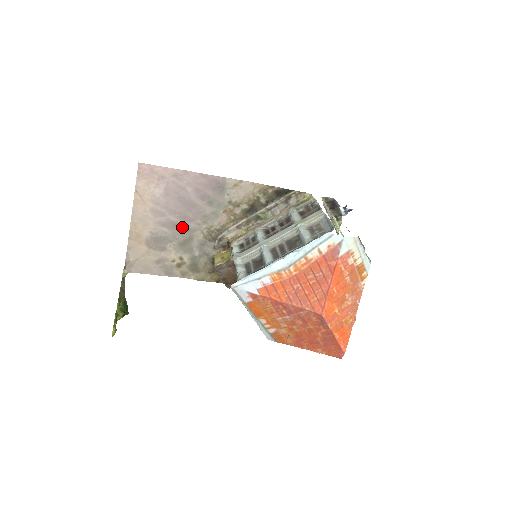
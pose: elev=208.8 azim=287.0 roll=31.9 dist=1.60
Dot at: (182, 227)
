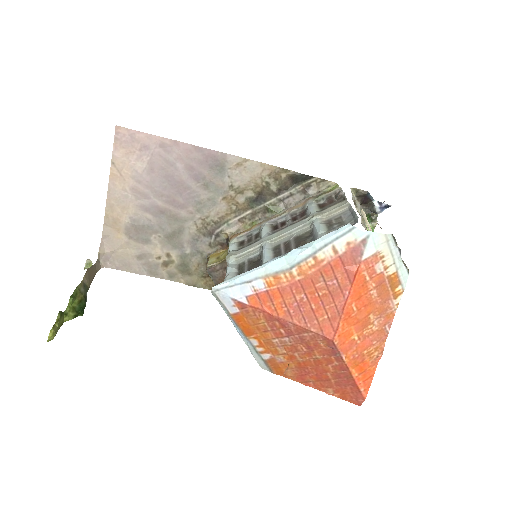
Dot at: (170, 215)
